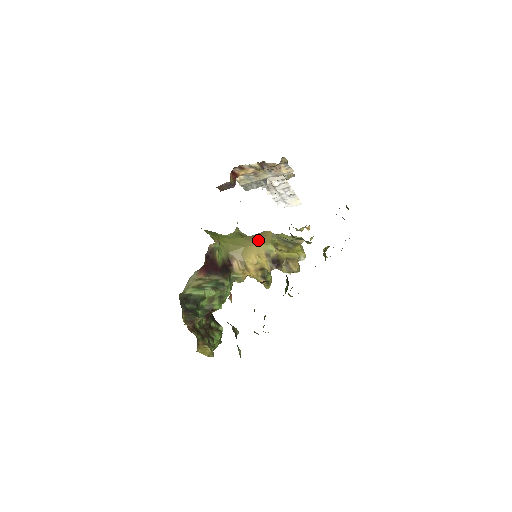
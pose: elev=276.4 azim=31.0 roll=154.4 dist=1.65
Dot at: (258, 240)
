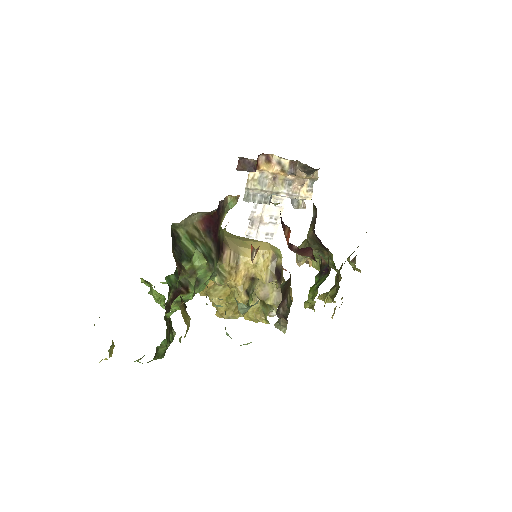
Dot at: occluded
